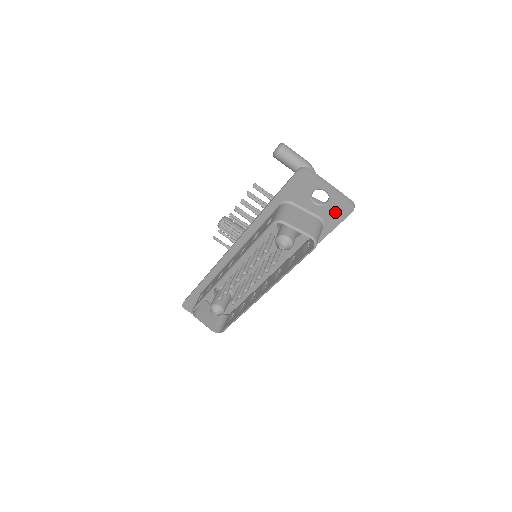
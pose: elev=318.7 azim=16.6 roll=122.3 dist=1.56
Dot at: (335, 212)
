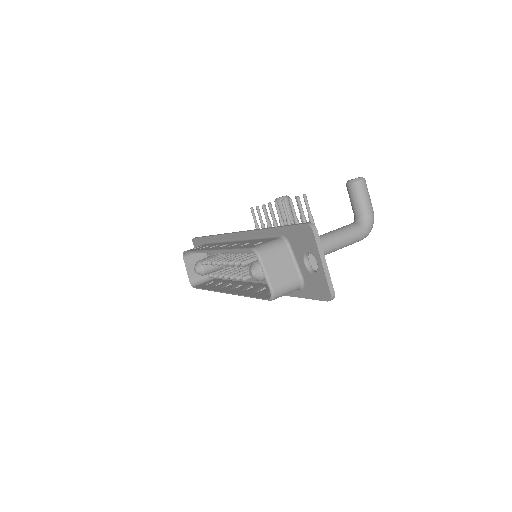
Dot at: (315, 287)
